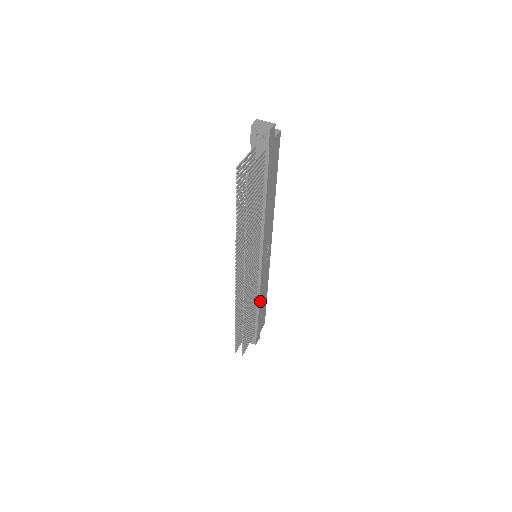
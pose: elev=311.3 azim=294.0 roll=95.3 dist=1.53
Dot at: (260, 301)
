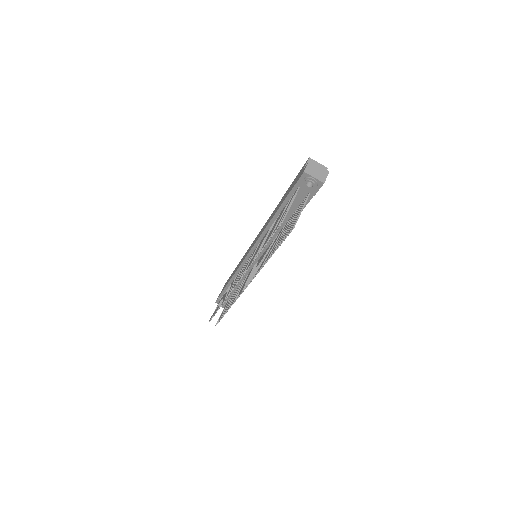
Dot at: occluded
